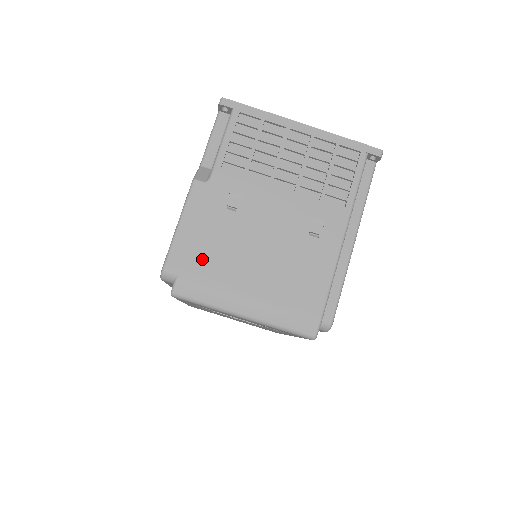
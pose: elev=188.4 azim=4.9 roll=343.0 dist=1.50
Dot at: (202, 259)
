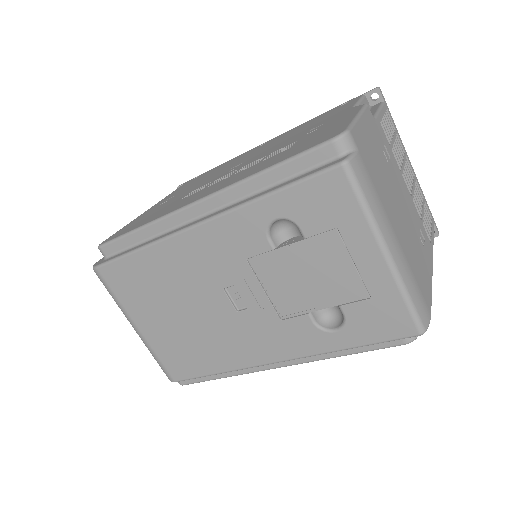
Dot at: (372, 164)
